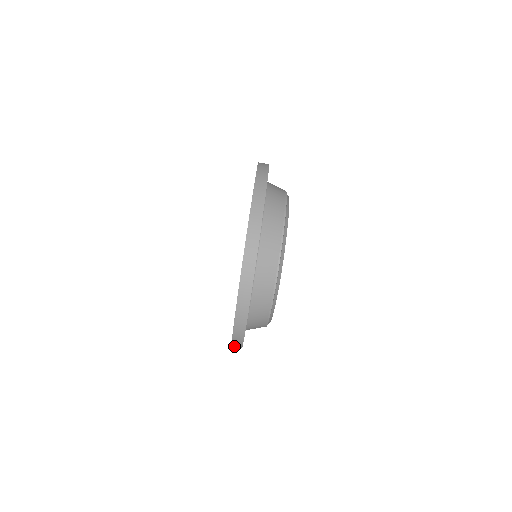
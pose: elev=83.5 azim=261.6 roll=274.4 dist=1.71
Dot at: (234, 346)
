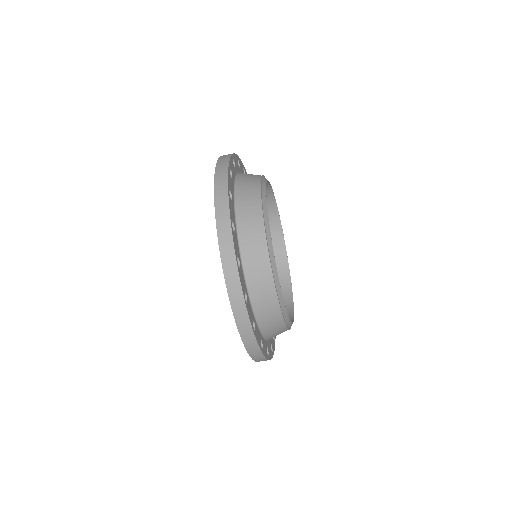
Dot at: occluded
